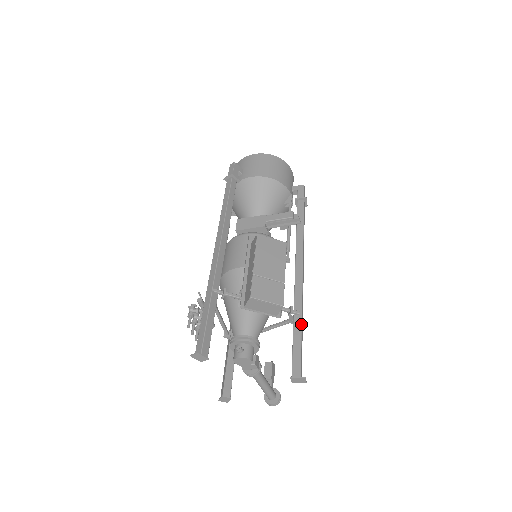
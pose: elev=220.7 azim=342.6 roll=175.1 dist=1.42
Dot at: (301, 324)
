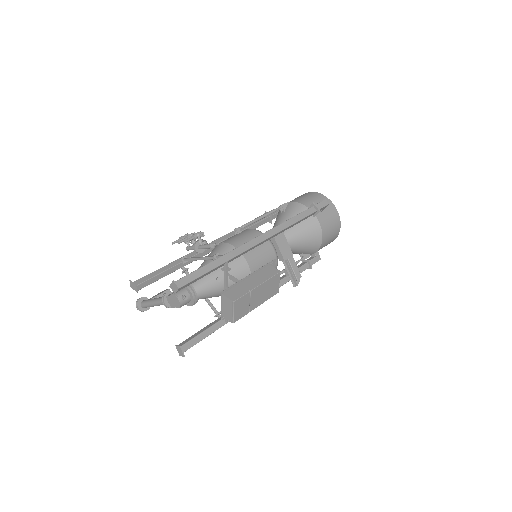
Dot at: occluded
